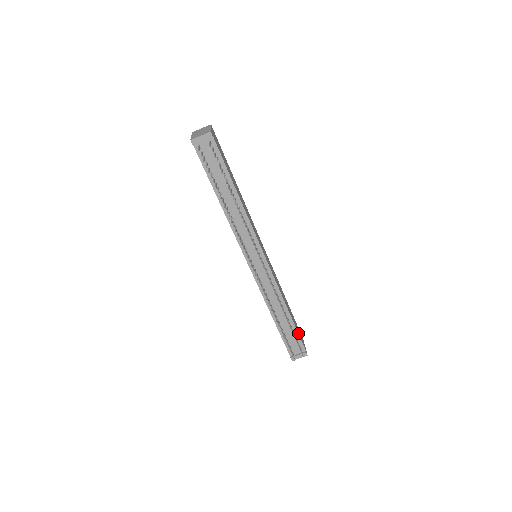
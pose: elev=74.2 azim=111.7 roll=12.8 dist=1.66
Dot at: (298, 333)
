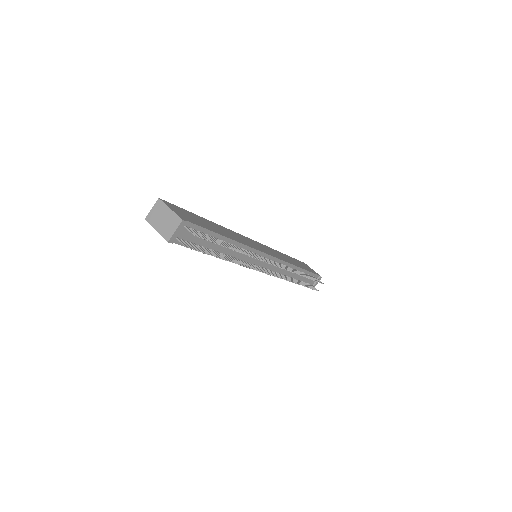
Dot at: (310, 272)
